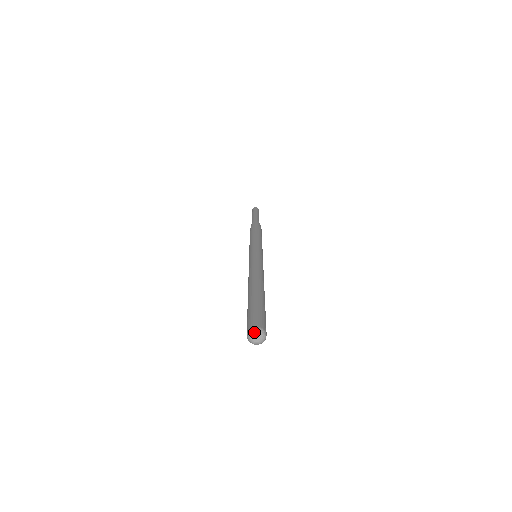
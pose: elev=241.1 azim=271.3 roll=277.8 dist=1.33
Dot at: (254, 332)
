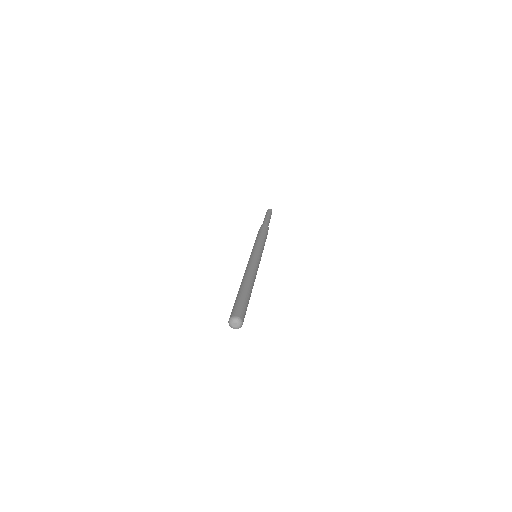
Dot at: (231, 321)
